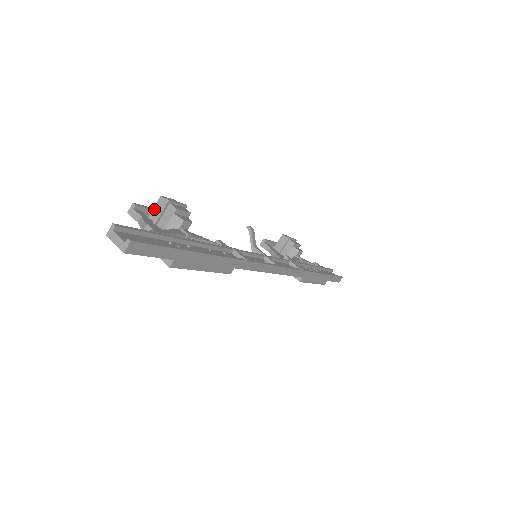
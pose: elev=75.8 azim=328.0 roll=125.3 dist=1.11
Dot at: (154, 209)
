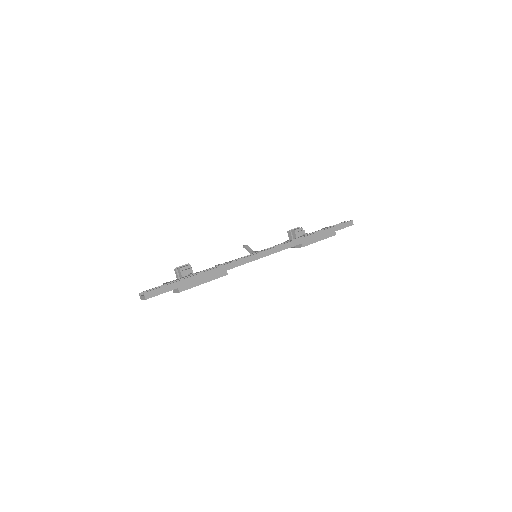
Dot at: (176, 277)
